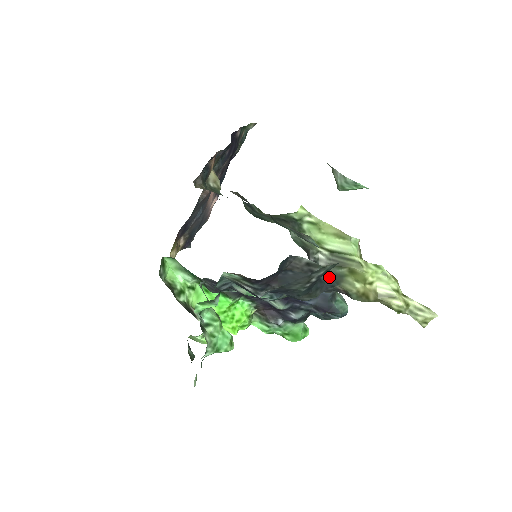
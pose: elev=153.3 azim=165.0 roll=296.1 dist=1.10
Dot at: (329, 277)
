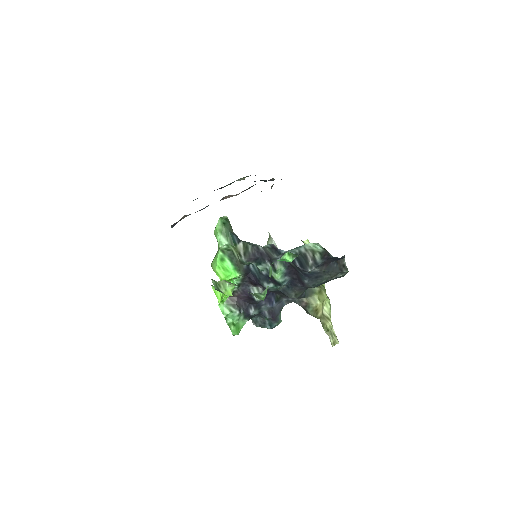
Dot at: occluded
